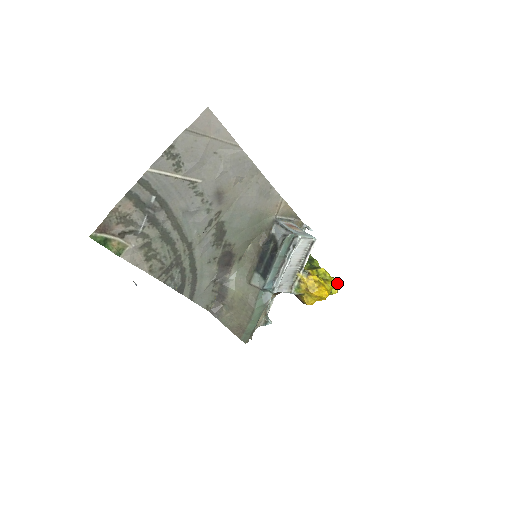
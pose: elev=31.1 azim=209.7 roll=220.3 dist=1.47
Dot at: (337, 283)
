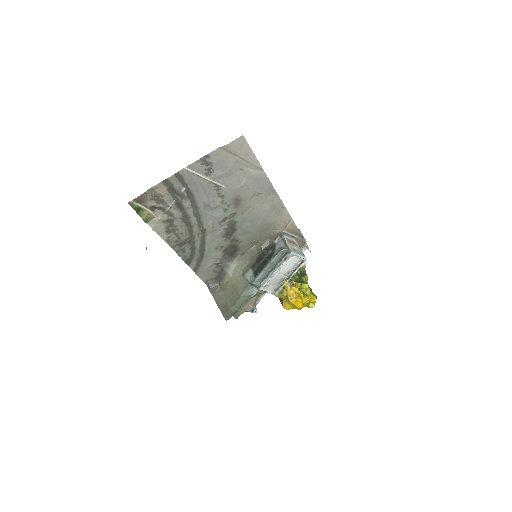
Dot at: (315, 300)
